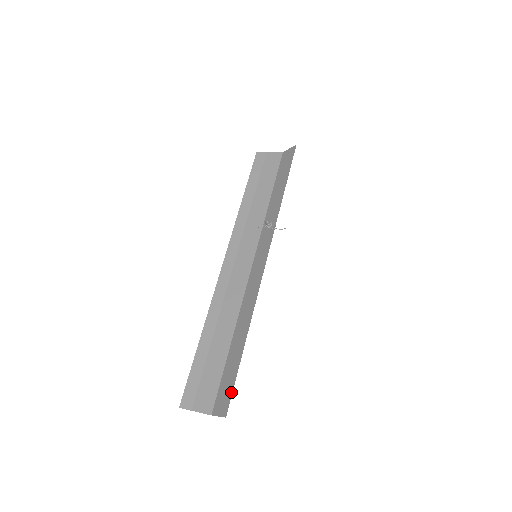
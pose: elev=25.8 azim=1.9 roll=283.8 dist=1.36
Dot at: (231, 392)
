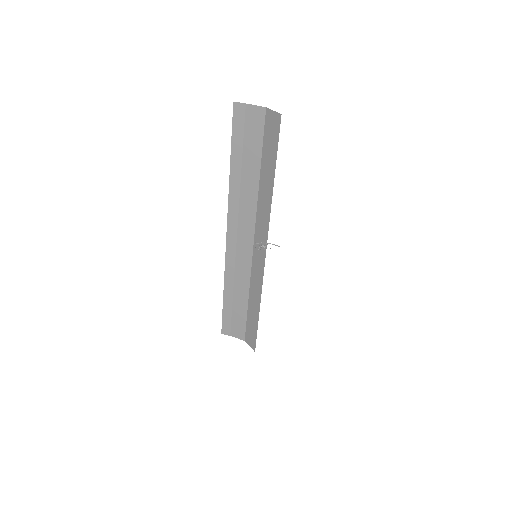
Dot at: (255, 339)
